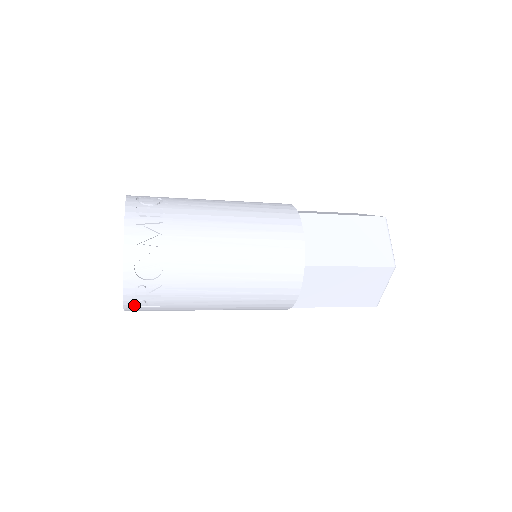
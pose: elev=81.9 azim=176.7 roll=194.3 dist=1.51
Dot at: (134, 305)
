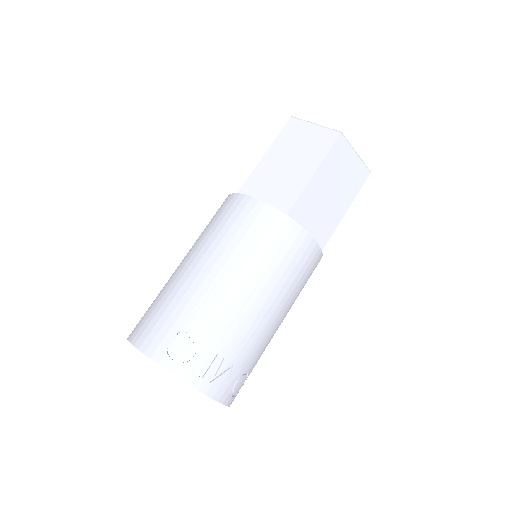
Dot at: occluded
